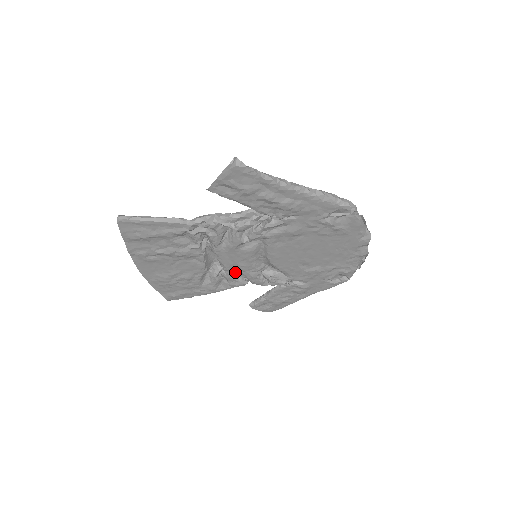
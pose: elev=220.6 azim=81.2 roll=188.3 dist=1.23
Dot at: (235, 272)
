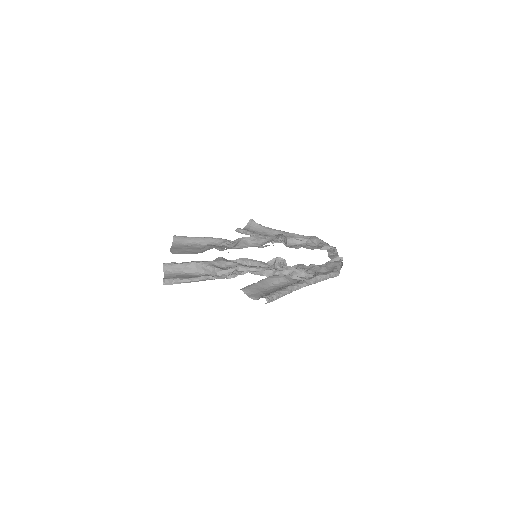
Dot at: occluded
